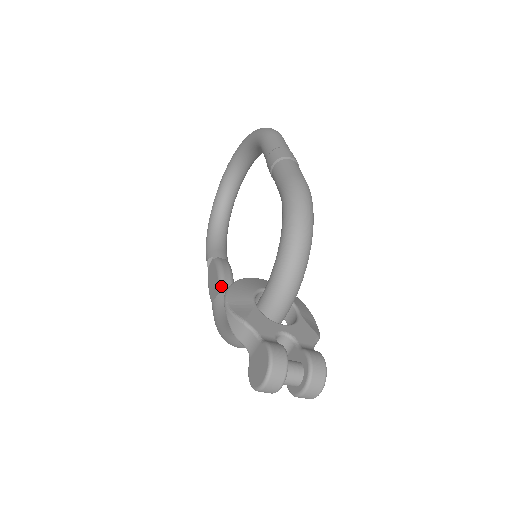
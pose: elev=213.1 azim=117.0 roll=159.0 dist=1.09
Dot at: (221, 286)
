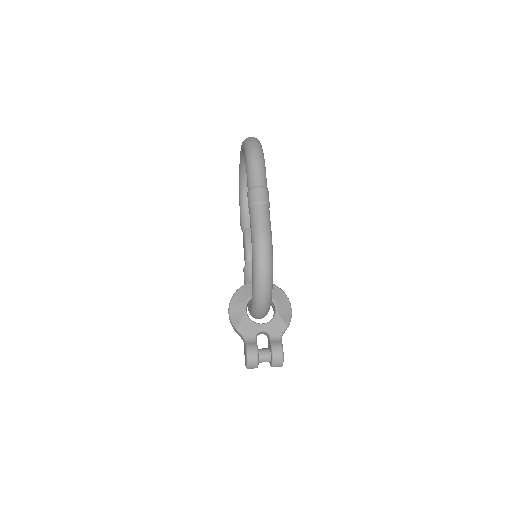
Dot at: (247, 258)
